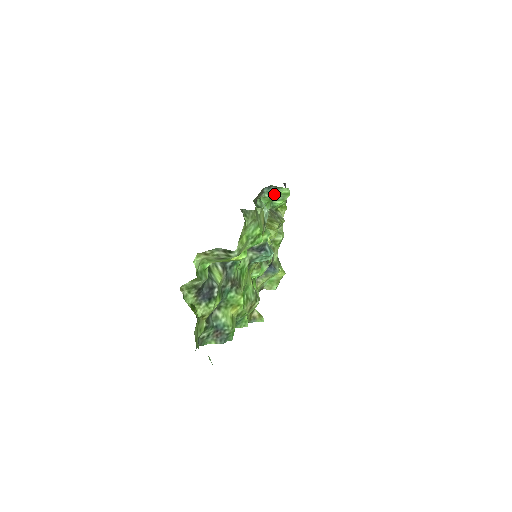
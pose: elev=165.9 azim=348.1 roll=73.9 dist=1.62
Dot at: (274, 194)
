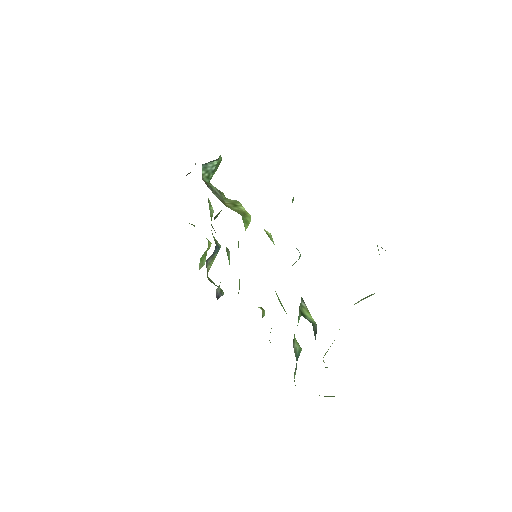
Dot at: occluded
